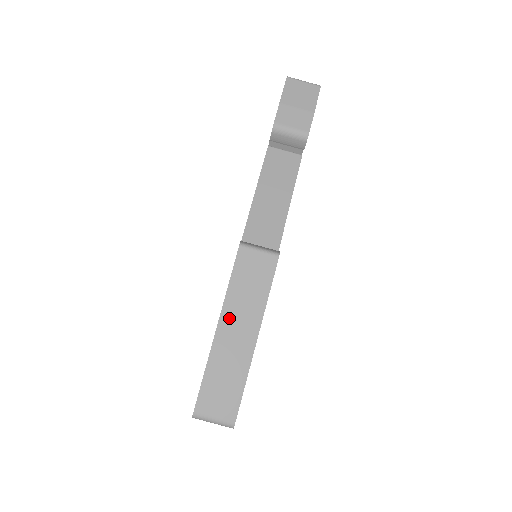
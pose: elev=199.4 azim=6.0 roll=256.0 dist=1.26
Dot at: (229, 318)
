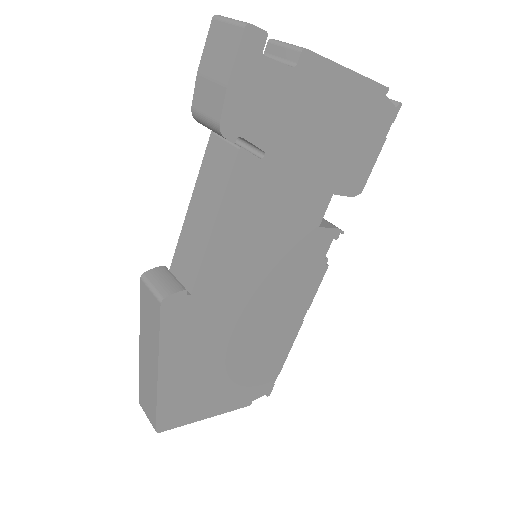
Dot at: (143, 343)
